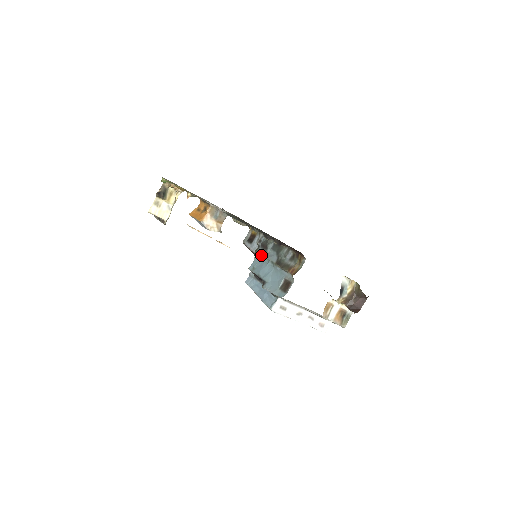
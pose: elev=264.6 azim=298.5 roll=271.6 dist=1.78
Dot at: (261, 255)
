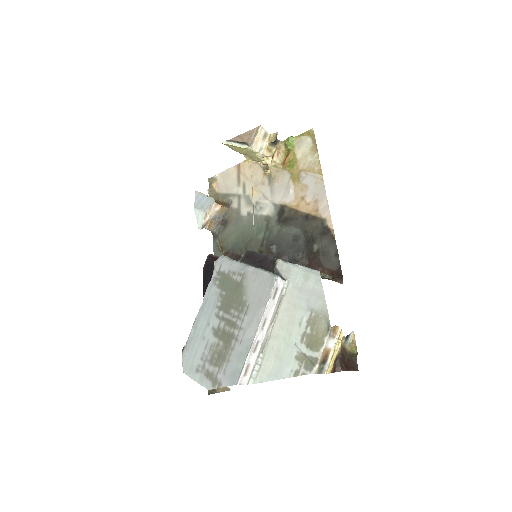
Dot at: occluded
